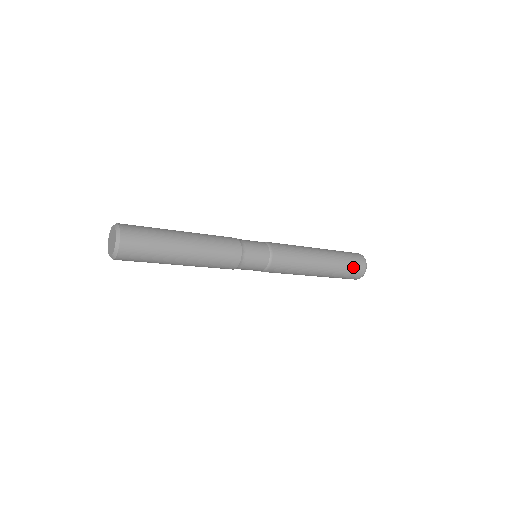
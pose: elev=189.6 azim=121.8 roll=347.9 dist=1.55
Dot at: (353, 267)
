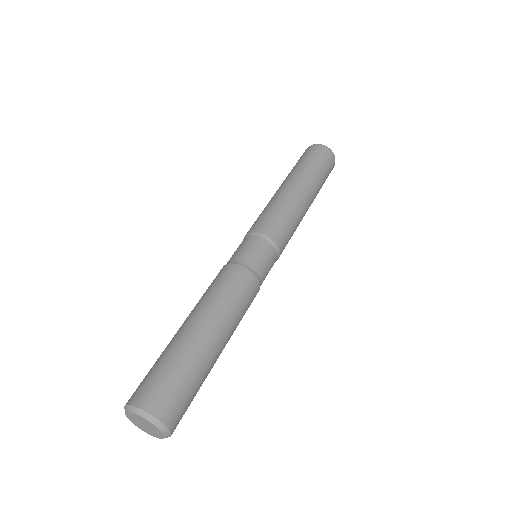
Dot at: (328, 170)
